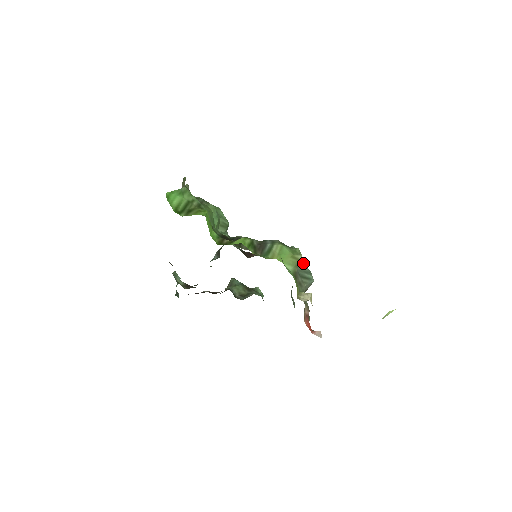
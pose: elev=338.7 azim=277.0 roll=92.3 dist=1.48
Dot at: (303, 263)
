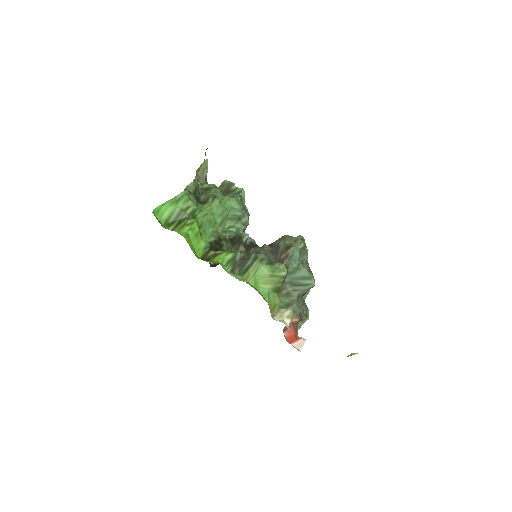
Dot at: (303, 268)
